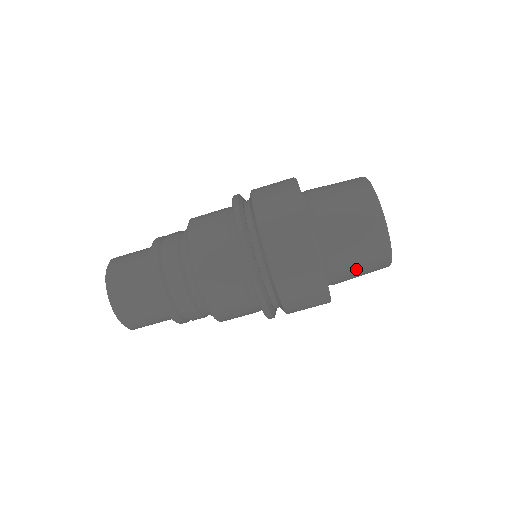
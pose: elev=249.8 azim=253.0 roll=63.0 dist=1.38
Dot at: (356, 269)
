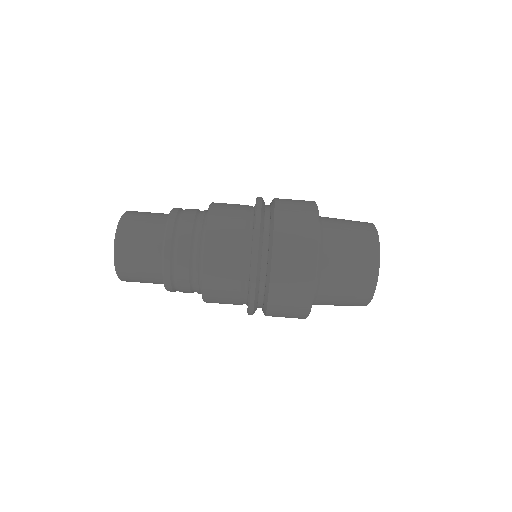
Dot at: occluded
